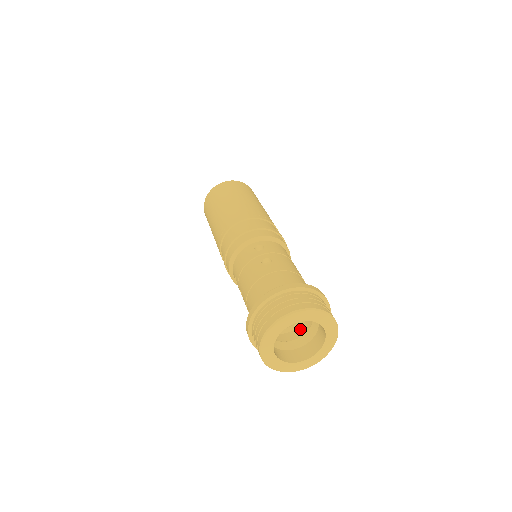
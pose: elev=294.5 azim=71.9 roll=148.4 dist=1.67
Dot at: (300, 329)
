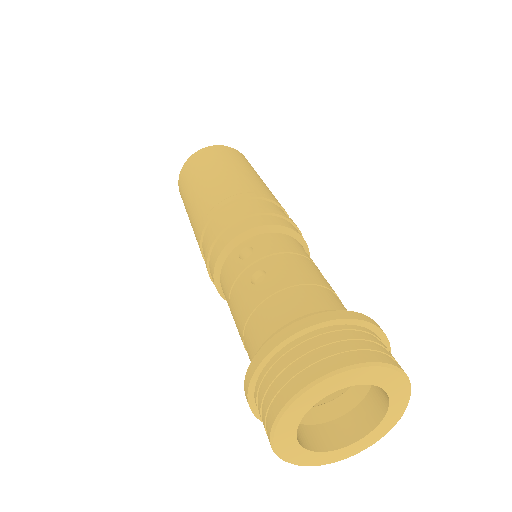
Dot at: occluded
